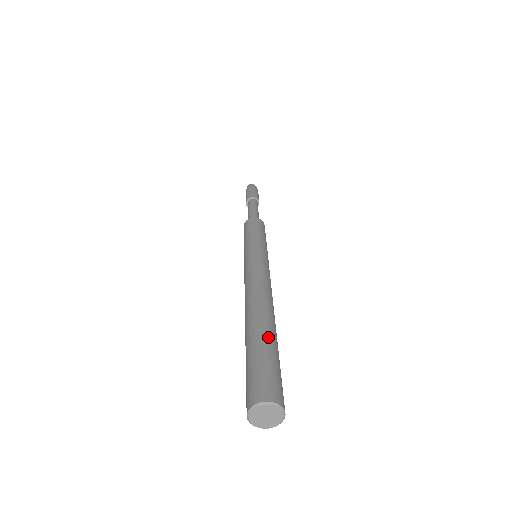
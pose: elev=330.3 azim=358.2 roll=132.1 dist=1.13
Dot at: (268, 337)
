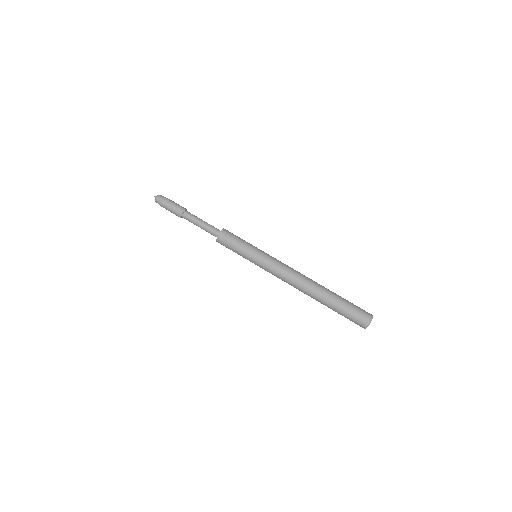
Dot at: (333, 304)
